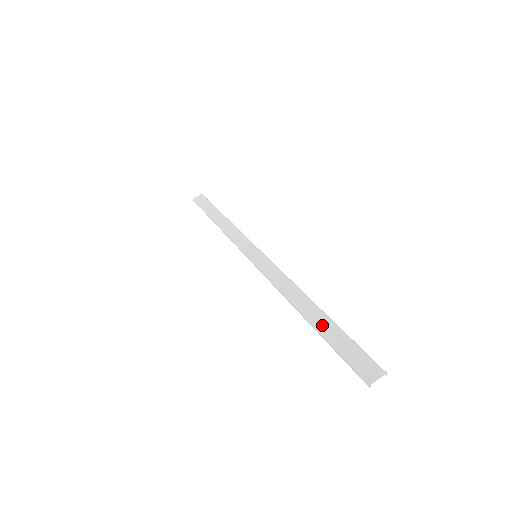
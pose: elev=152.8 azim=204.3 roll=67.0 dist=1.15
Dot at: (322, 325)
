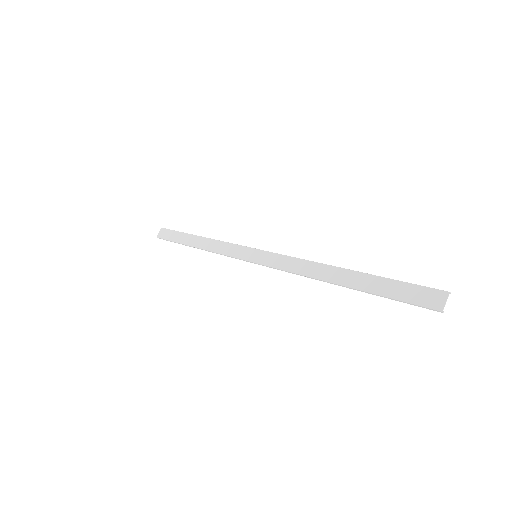
Dot at: (362, 283)
